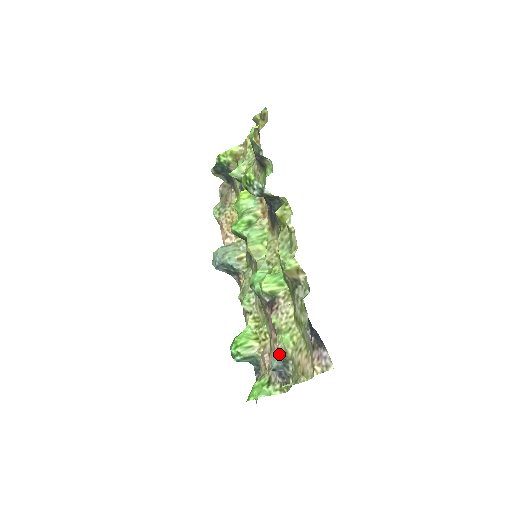
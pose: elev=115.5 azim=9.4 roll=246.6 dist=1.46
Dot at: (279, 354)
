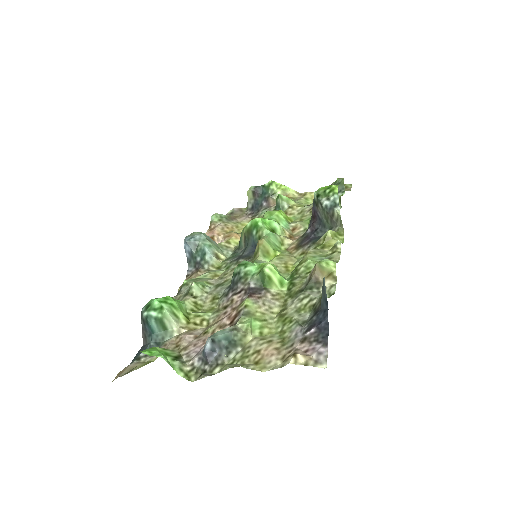
Dot at: (233, 331)
